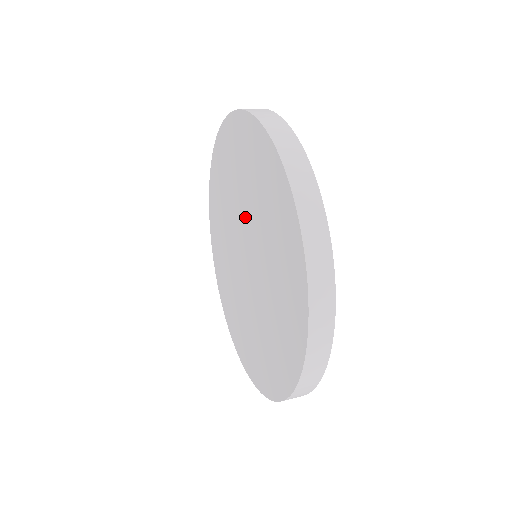
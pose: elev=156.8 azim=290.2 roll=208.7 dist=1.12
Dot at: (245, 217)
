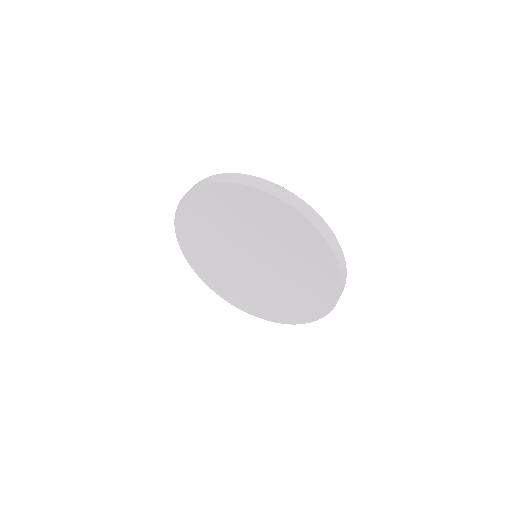
Dot at: (255, 242)
